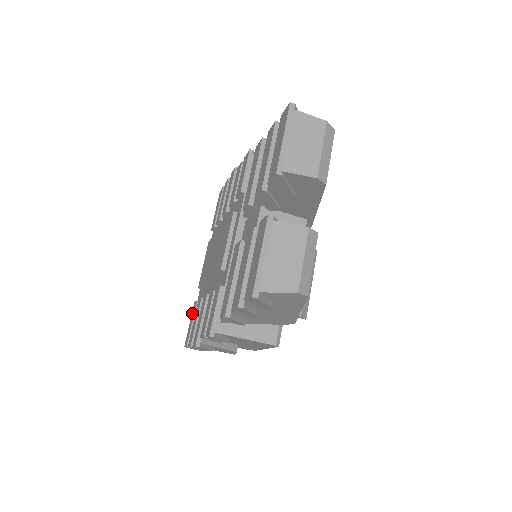
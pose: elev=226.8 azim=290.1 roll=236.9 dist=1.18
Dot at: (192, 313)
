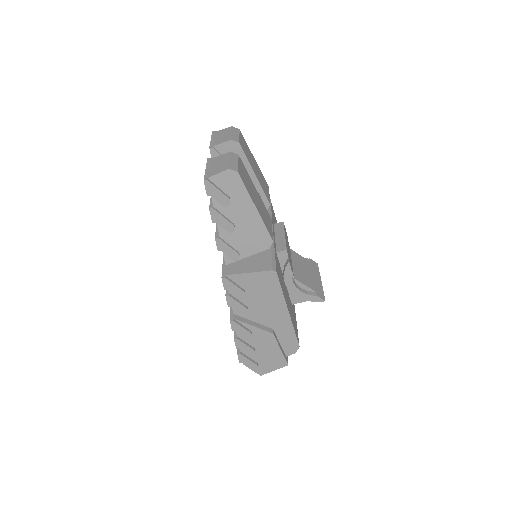
Dot at: occluded
